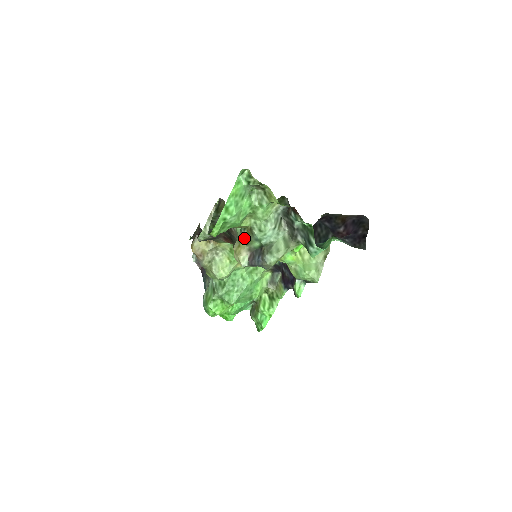
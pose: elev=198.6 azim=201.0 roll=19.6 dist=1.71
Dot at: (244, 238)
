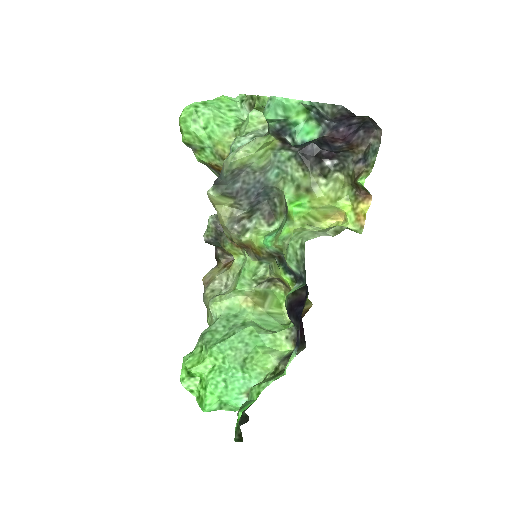
Dot at: occluded
